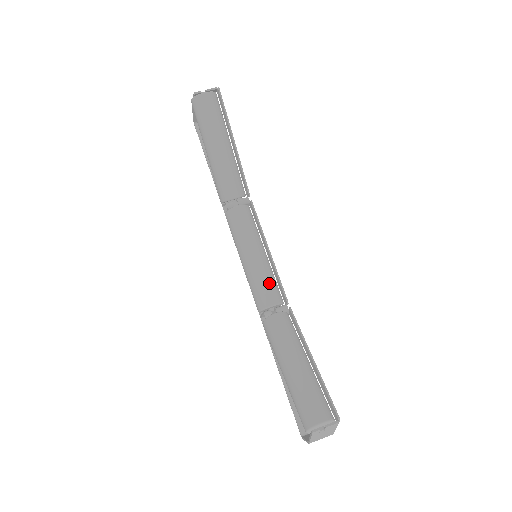
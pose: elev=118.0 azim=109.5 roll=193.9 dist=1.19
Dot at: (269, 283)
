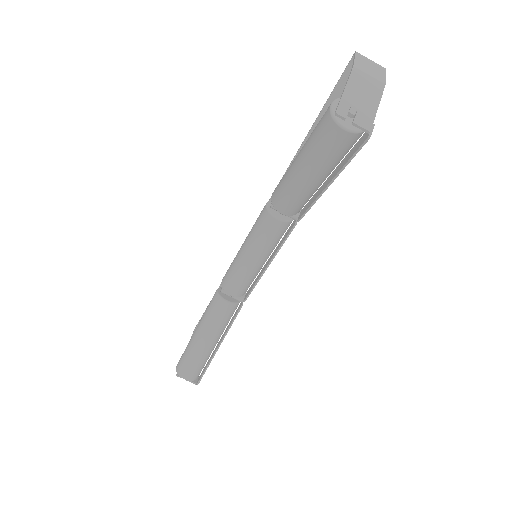
Dot at: (243, 283)
